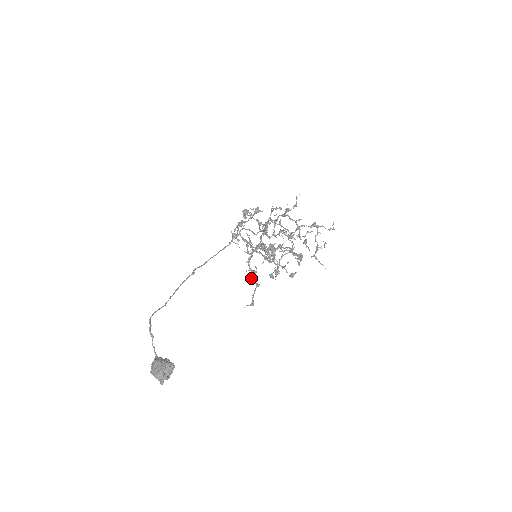
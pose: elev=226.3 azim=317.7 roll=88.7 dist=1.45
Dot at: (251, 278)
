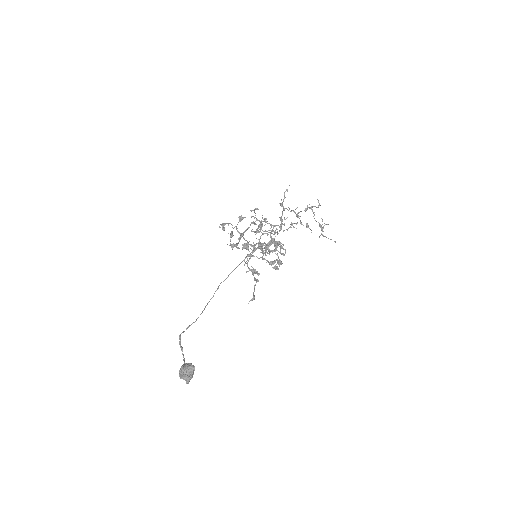
Dot at: occluded
